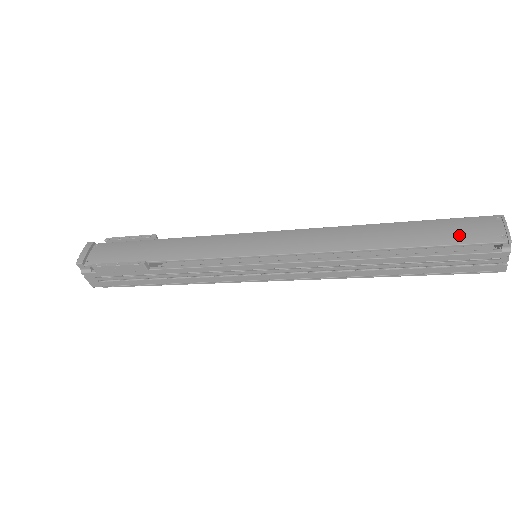
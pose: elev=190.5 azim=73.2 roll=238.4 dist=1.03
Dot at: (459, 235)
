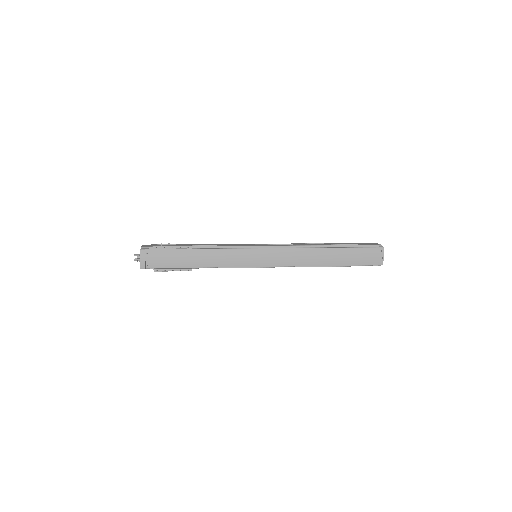
Dot at: (363, 260)
